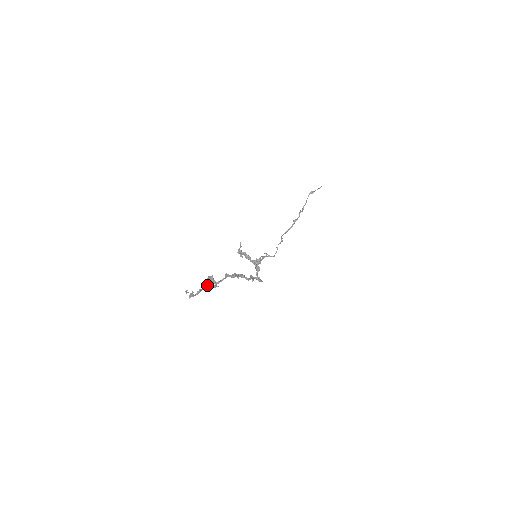
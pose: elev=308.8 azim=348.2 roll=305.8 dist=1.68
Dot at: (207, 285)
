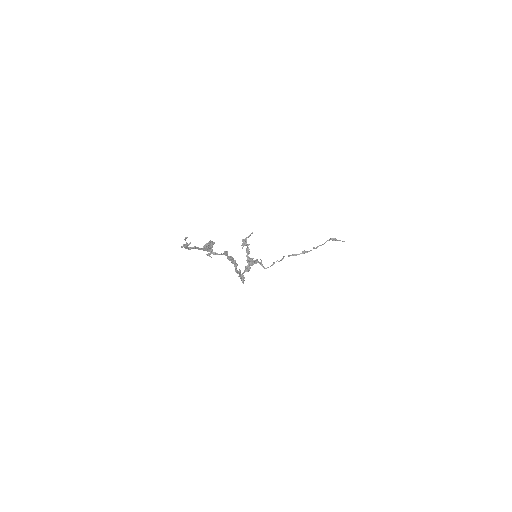
Dot at: (203, 247)
